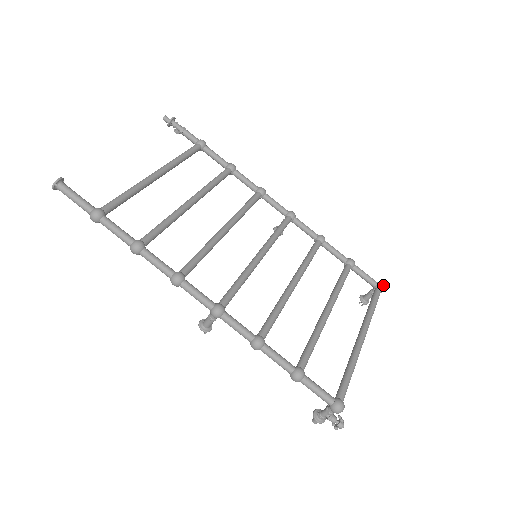
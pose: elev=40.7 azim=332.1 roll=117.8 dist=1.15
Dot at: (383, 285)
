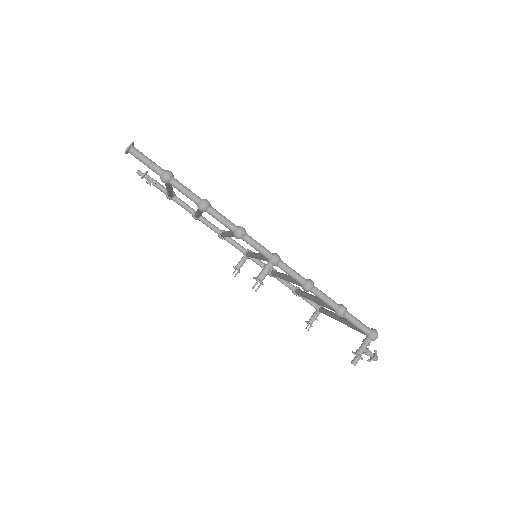
Dot at: (323, 306)
